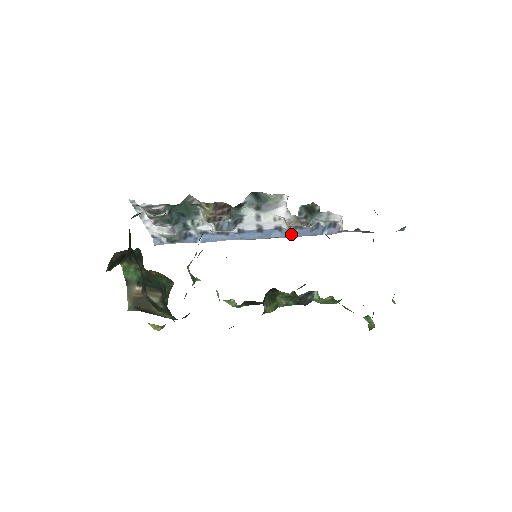
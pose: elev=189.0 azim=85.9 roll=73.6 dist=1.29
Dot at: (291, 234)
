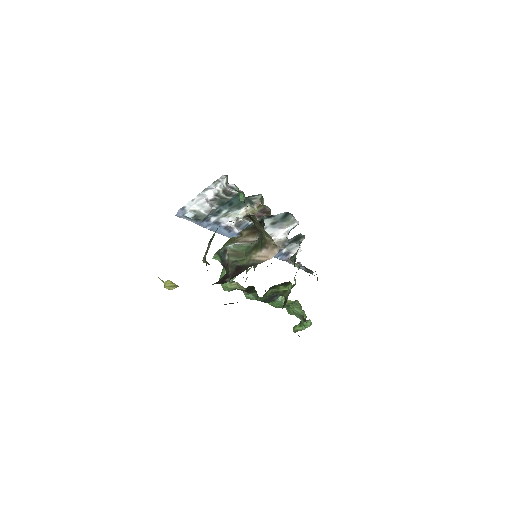
Dot at: occluded
